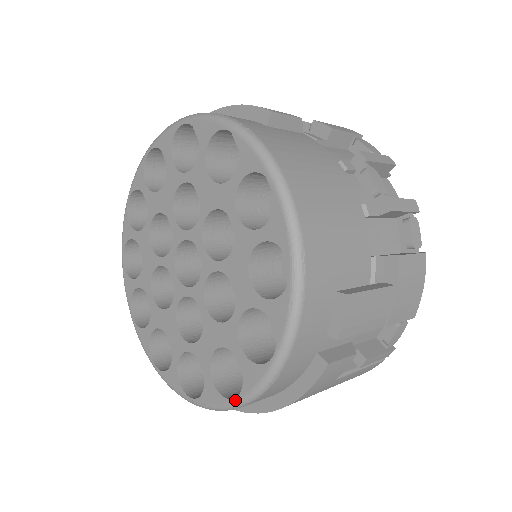
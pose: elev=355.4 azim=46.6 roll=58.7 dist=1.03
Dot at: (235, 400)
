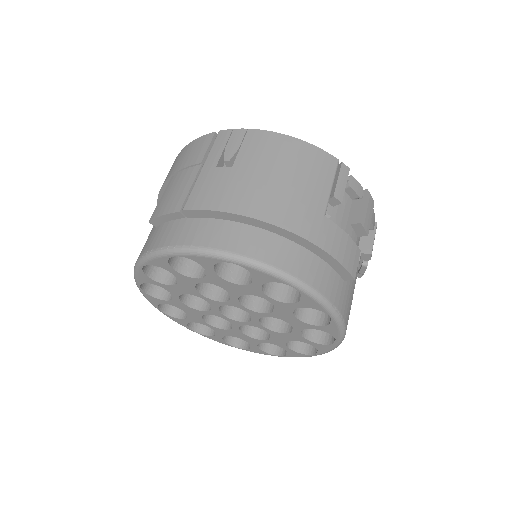
Dot at: occluded
